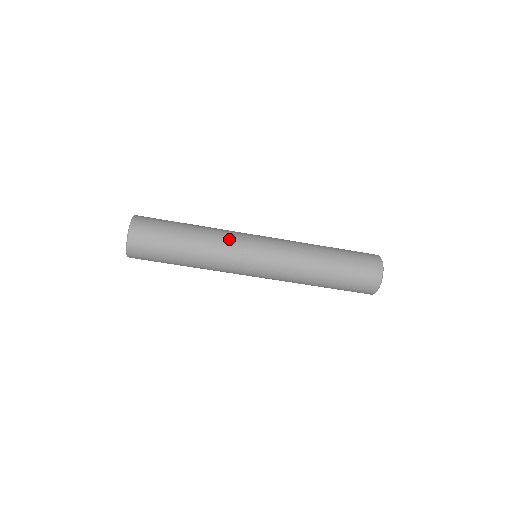
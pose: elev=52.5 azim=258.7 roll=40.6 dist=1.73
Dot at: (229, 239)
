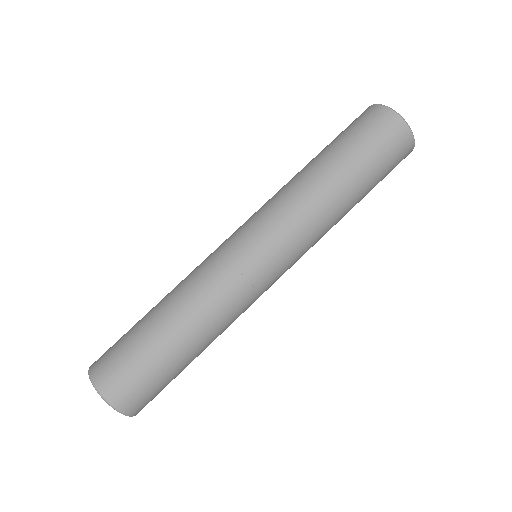
Dot at: (199, 265)
